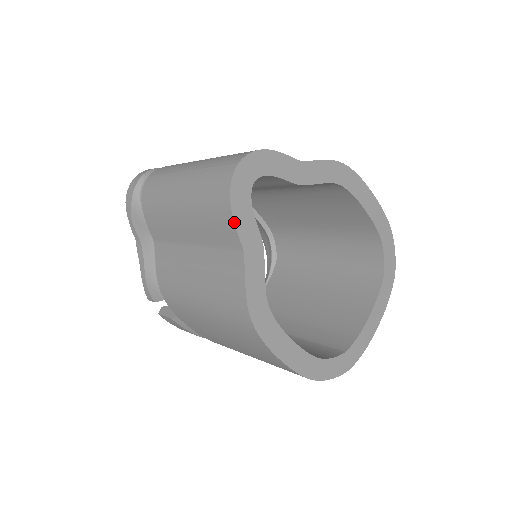
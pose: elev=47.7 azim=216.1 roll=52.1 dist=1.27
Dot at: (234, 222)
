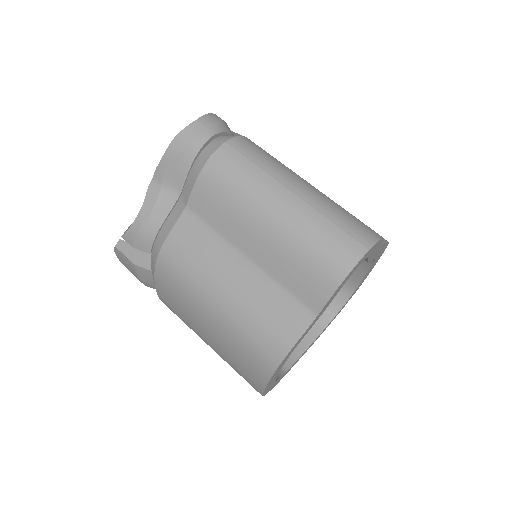
Dot at: (332, 296)
